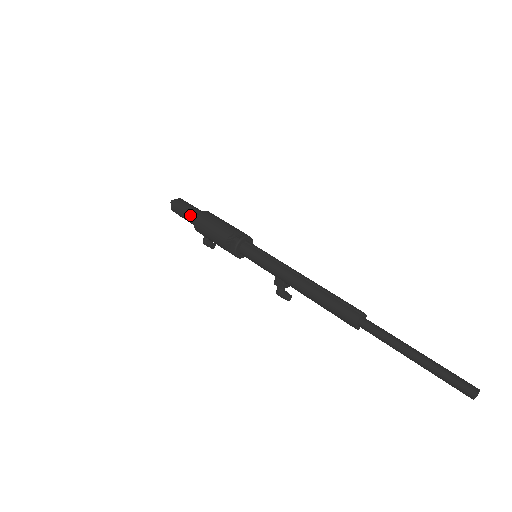
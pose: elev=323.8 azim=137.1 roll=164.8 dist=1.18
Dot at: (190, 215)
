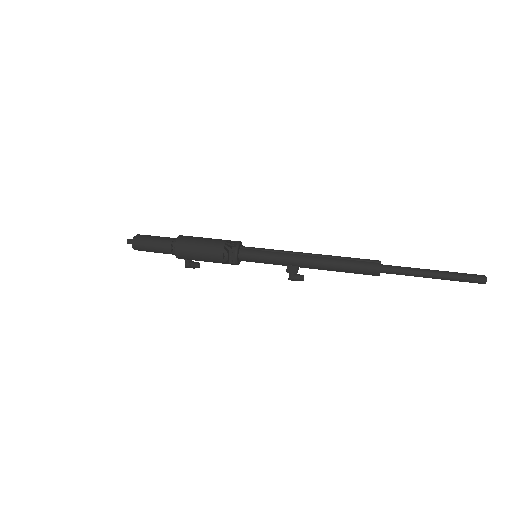
Dot at: (164, 246)
